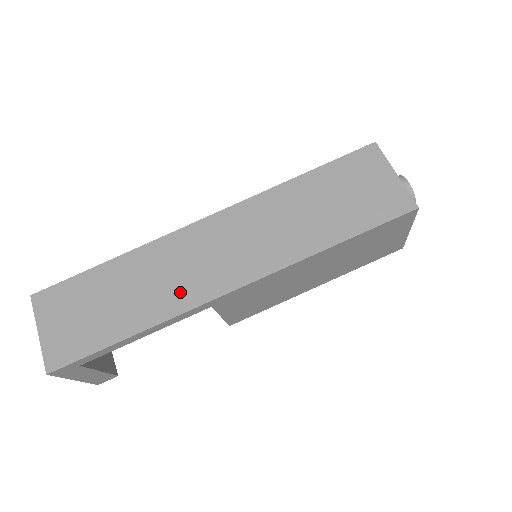
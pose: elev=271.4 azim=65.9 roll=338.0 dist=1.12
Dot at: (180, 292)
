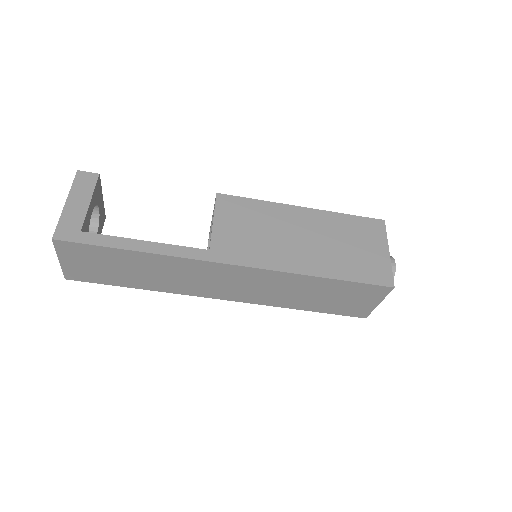
Dot at: (185, 287)
